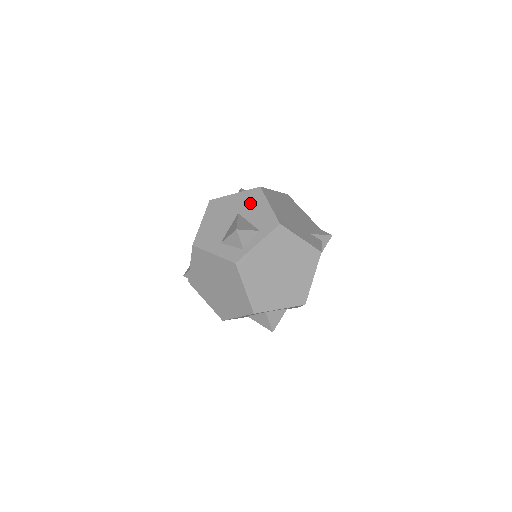
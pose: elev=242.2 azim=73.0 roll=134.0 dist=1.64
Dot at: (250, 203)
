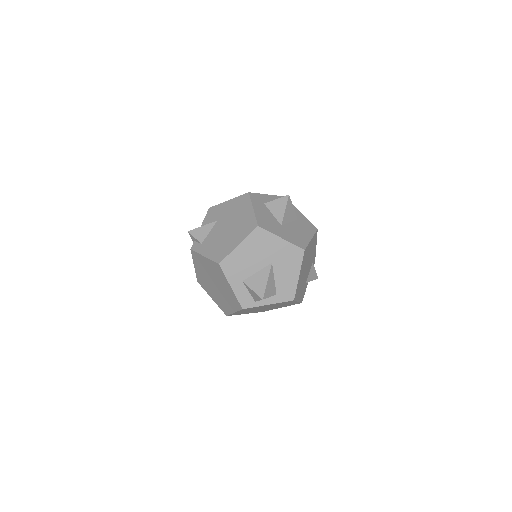
Dot at: (287, 261)
